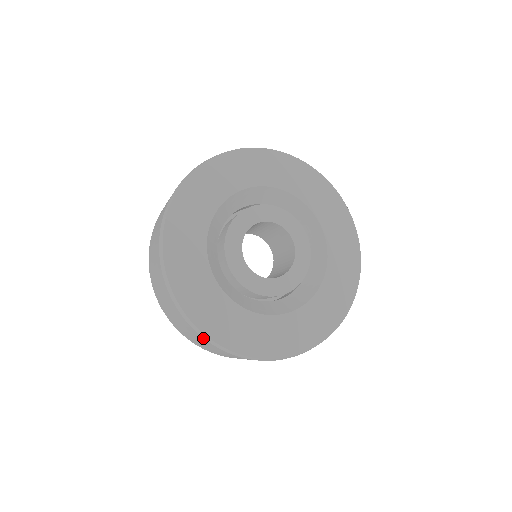
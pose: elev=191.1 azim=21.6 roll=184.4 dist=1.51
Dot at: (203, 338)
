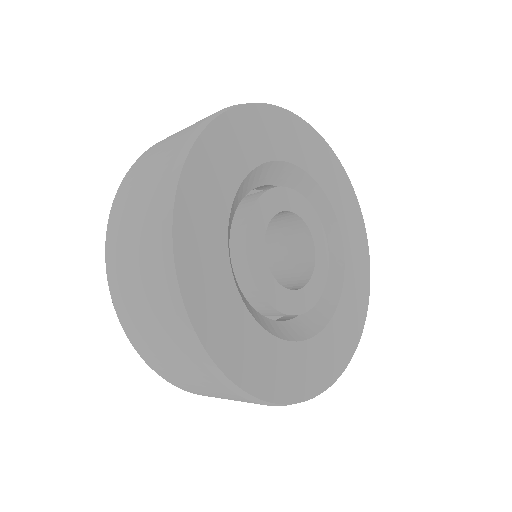
Dot at: (163, 262)
